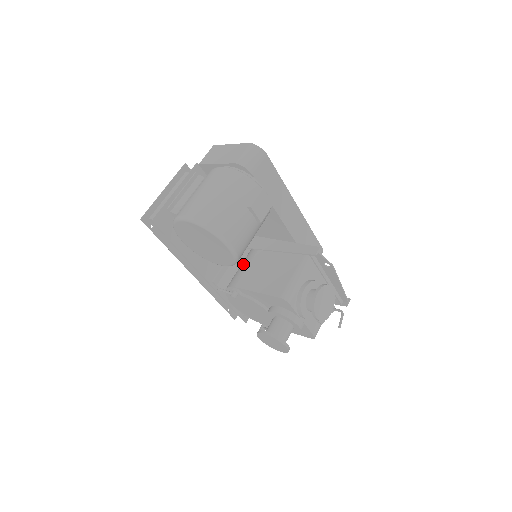
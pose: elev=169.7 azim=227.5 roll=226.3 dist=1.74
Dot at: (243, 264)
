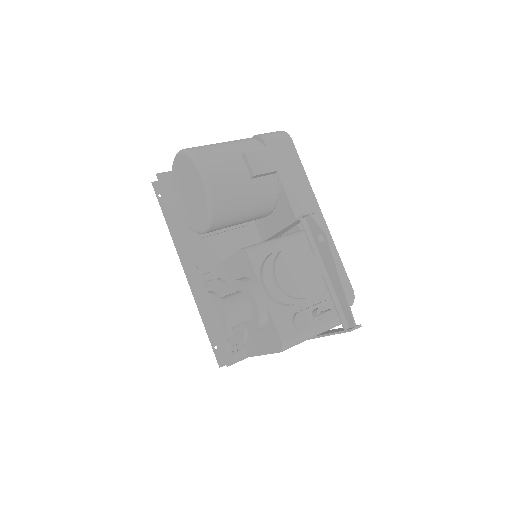
Dot at: occluded
